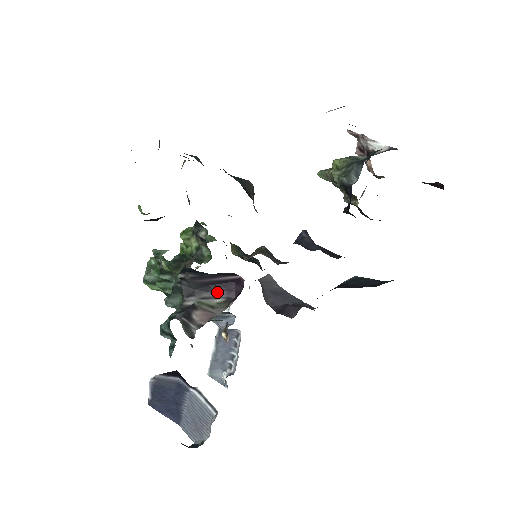
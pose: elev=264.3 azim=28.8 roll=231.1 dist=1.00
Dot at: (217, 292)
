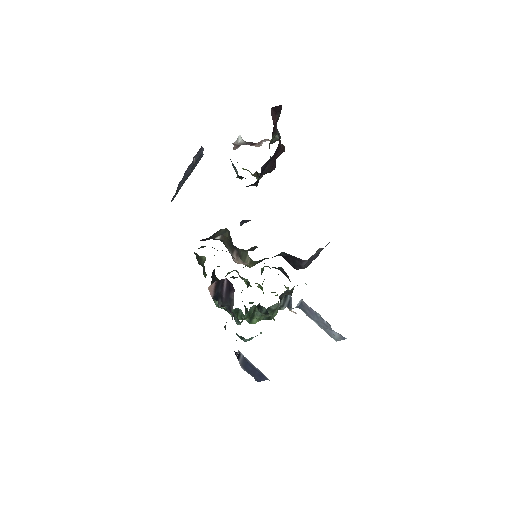
Dot at: (232, 296)
